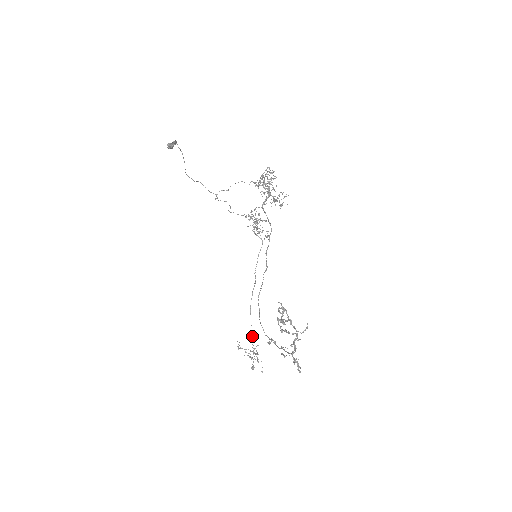
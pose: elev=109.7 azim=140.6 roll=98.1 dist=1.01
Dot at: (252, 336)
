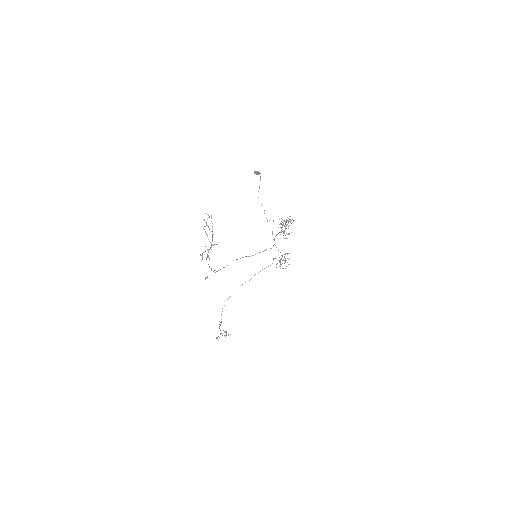
Dot at: occluded
